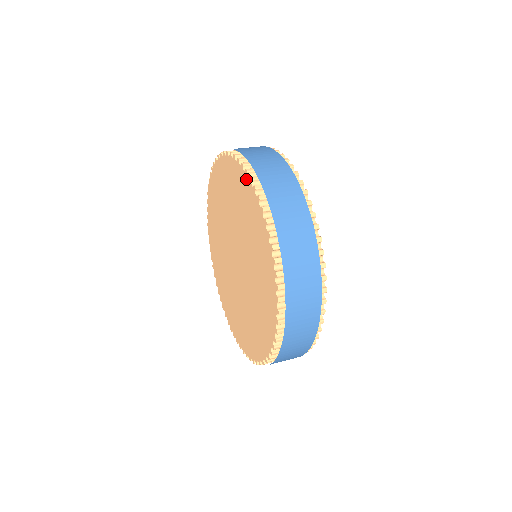
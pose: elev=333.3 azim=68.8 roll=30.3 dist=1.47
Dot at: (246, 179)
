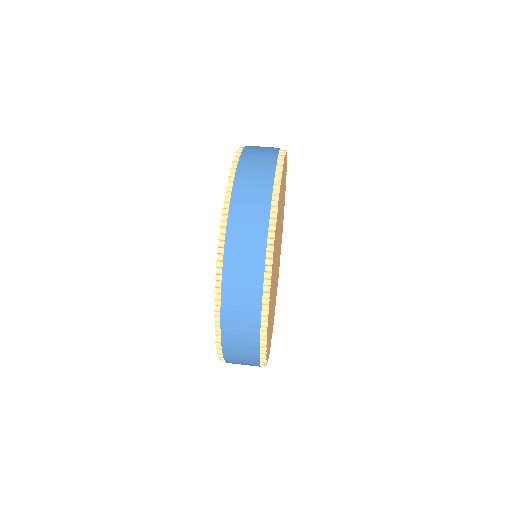
Dot at: occluded
